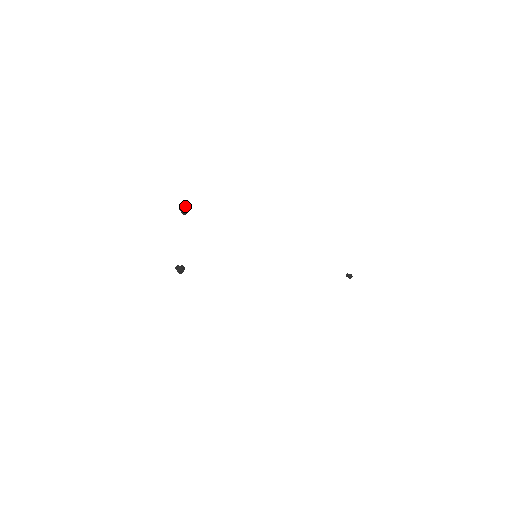
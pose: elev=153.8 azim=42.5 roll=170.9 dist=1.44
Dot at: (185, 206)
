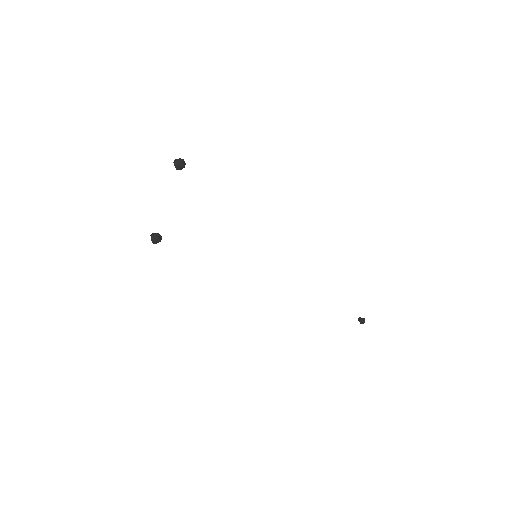
Dot at: (182, 159)
